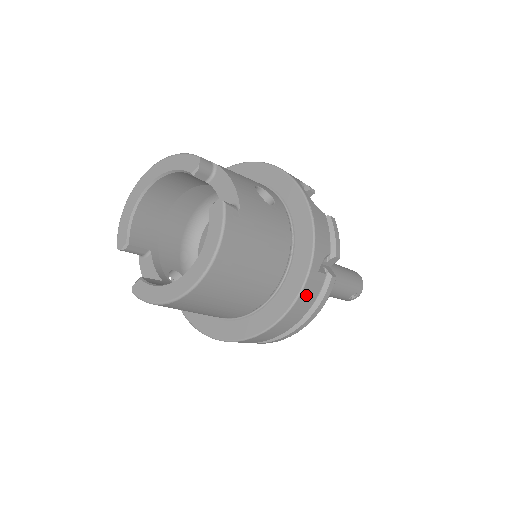
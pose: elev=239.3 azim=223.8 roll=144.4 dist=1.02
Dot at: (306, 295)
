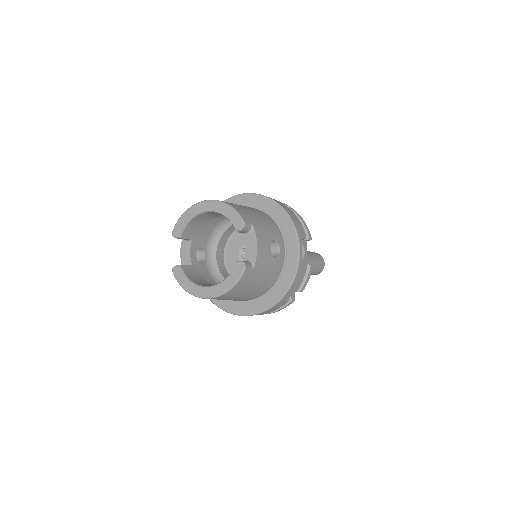
Dot at: (270, 310)
